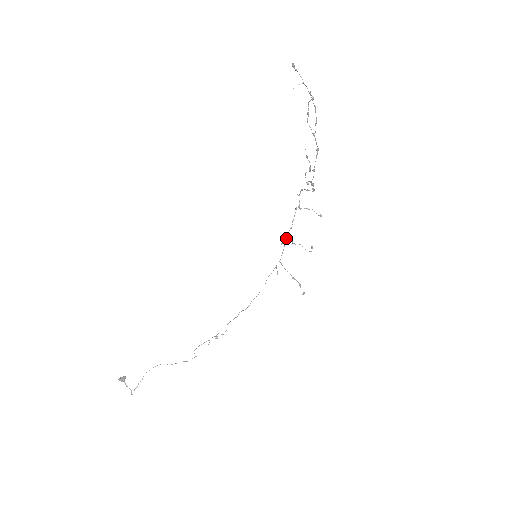
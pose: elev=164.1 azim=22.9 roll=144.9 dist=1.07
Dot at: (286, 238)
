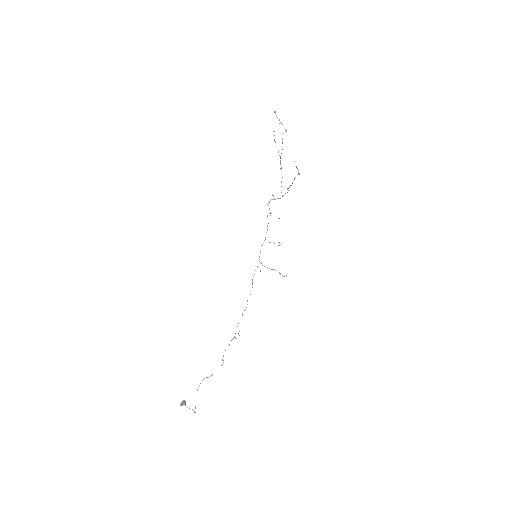
Dot at: (264, 240)
